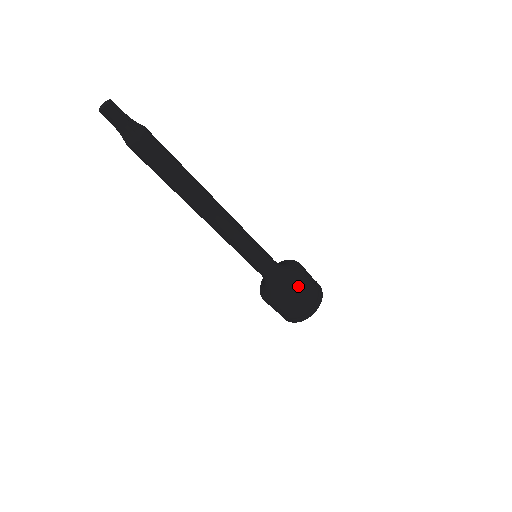
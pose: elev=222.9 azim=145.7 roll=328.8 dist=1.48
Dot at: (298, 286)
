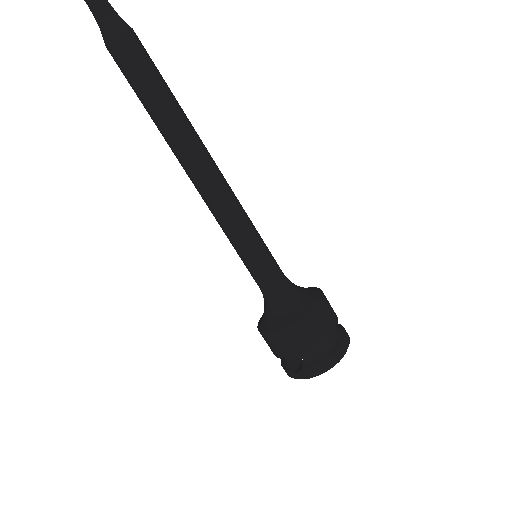
Dot at: (320, 296)
